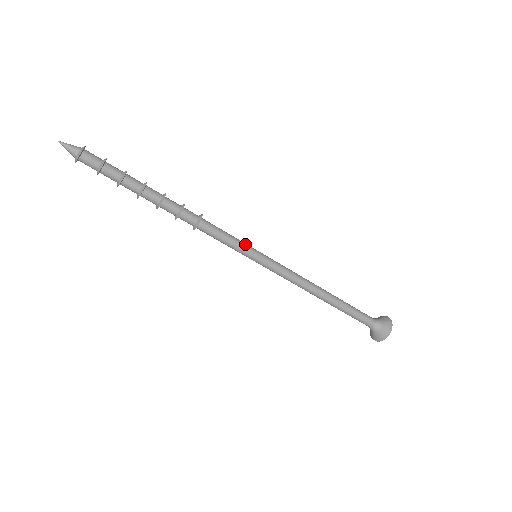
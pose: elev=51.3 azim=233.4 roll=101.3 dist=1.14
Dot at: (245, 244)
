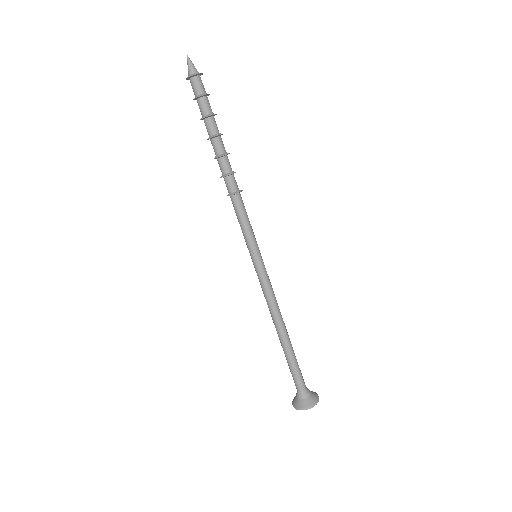
Dot at: occluded
